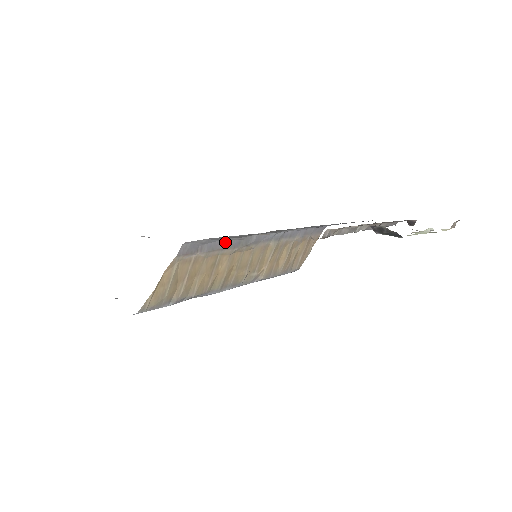
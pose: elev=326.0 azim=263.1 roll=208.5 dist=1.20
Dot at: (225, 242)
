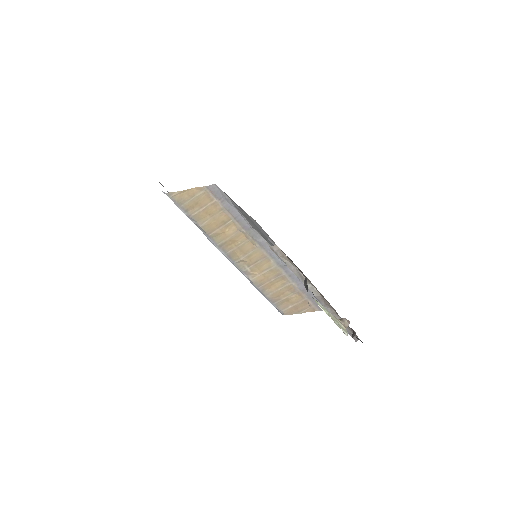
Dot at: (240, 216)
